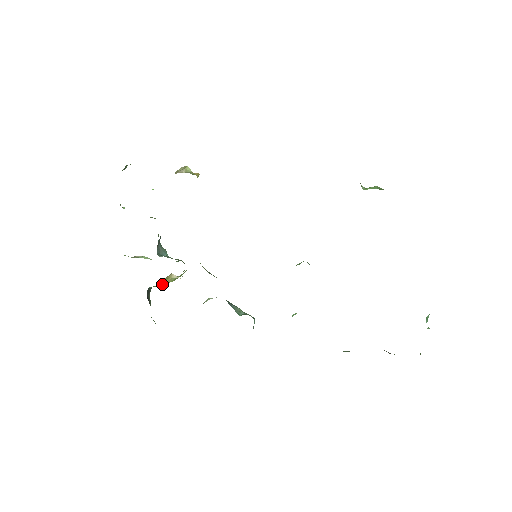
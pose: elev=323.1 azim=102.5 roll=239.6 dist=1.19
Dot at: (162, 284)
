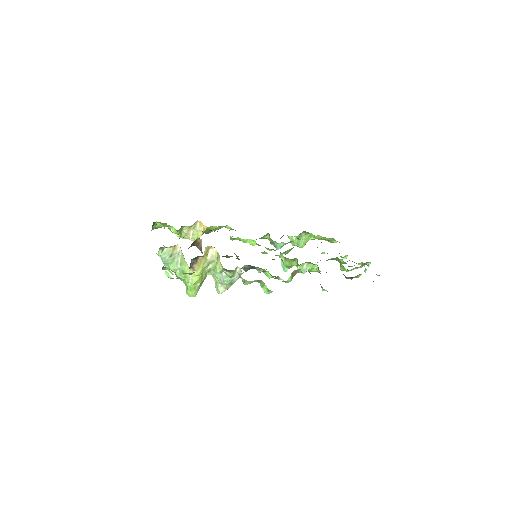
Dot at: (203, 256)
